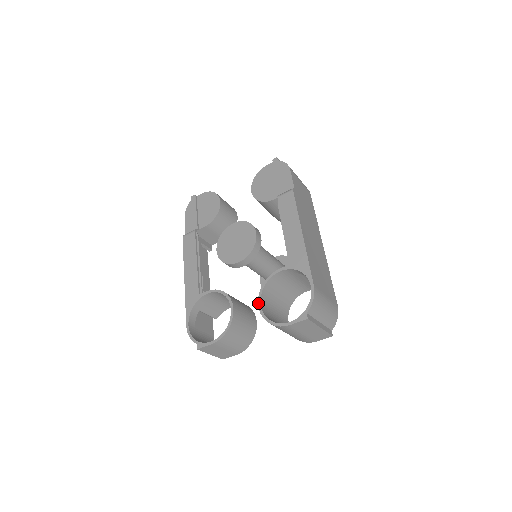
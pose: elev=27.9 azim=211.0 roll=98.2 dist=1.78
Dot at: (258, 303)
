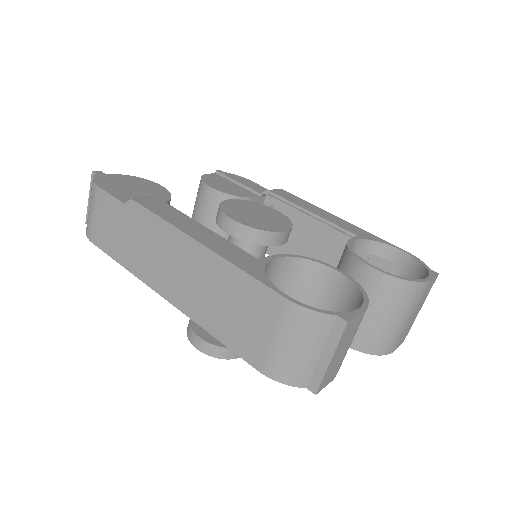
Dot at: (369, 264)
